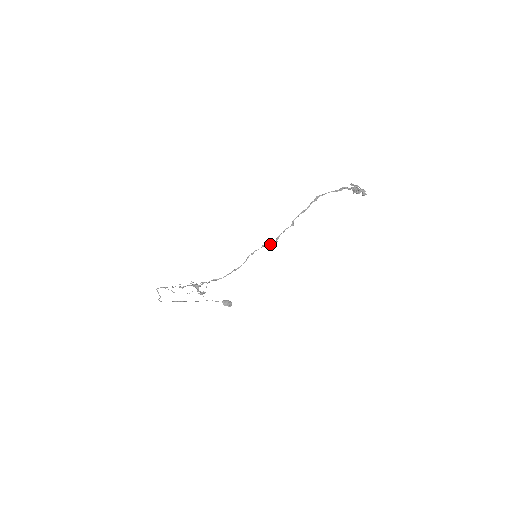
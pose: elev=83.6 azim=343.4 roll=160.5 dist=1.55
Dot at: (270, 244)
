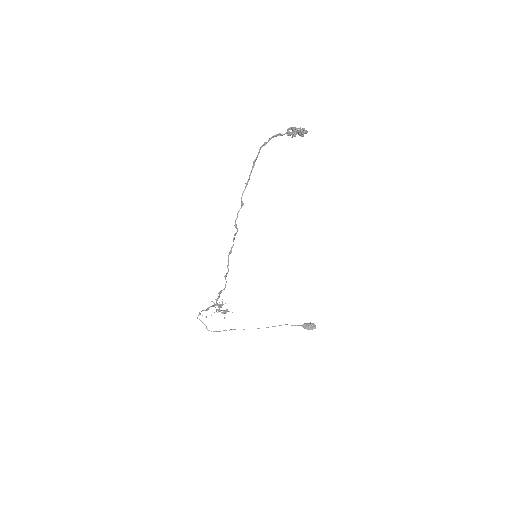
Dot at: (235, 235)
